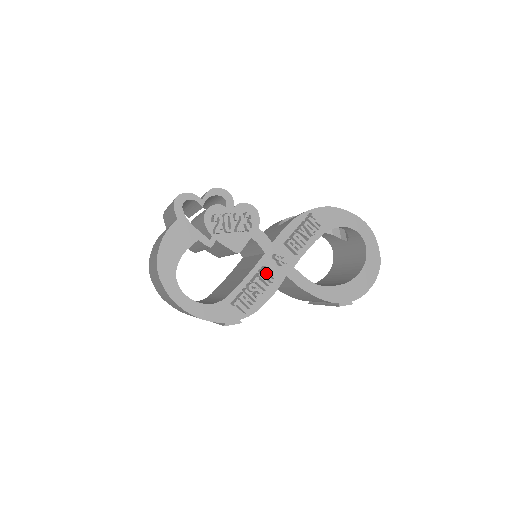
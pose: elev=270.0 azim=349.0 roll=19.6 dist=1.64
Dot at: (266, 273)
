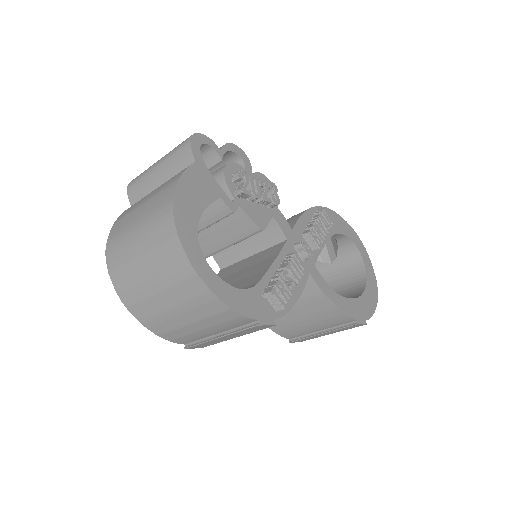
Dot at: (296, 261)
